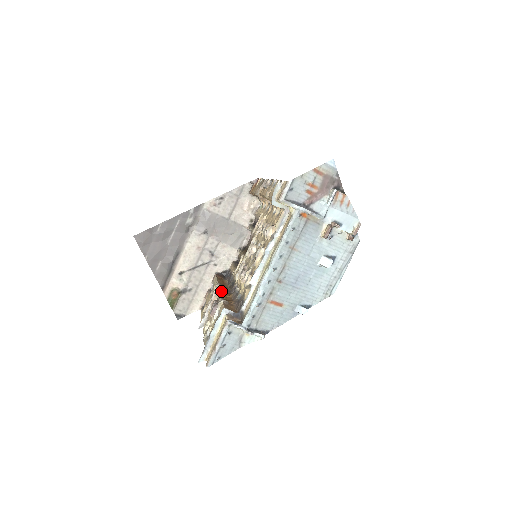
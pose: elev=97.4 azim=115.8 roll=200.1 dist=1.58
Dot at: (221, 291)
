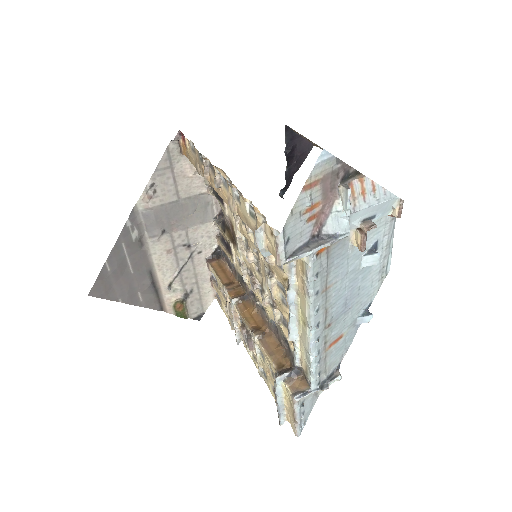
Dot at: (239, 307)
